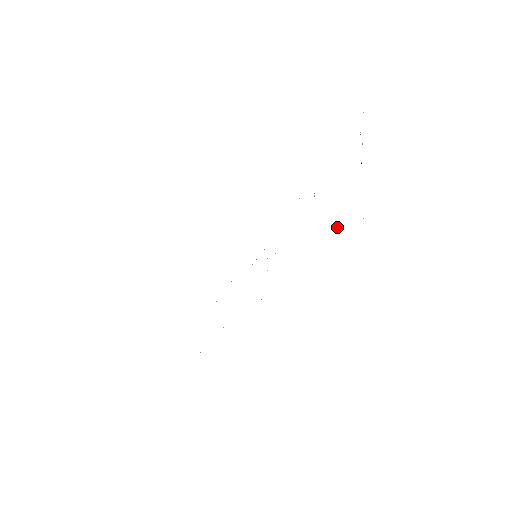
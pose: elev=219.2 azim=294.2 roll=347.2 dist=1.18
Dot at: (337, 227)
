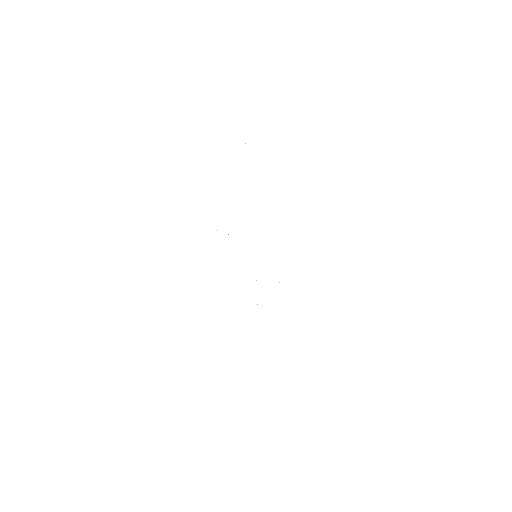
Dot at: occluded
